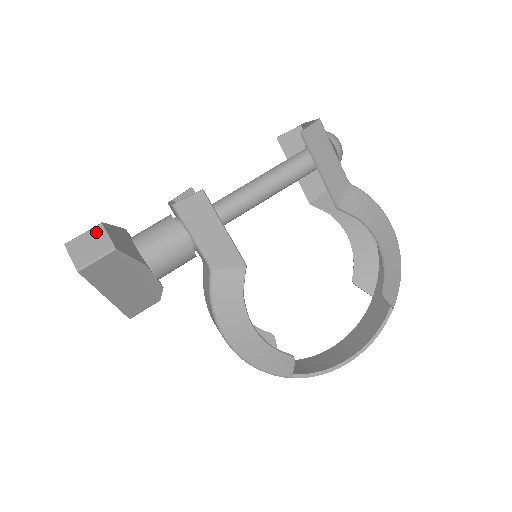
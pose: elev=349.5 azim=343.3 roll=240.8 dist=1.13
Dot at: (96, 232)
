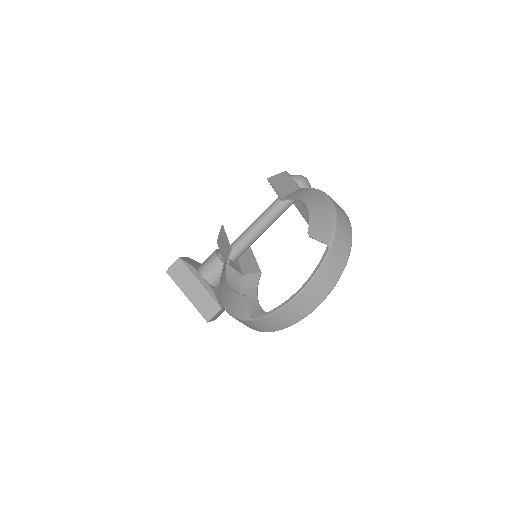
Dot at: occluded
